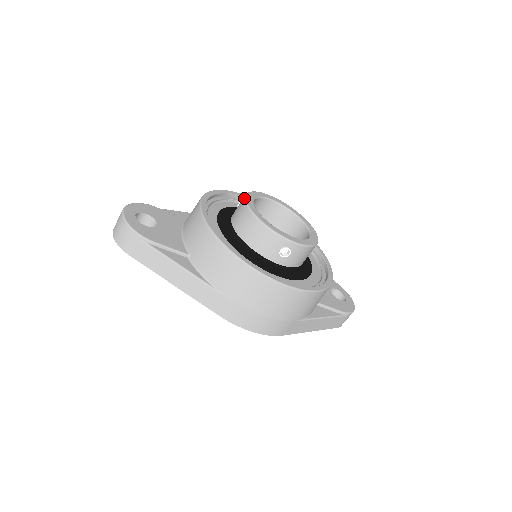
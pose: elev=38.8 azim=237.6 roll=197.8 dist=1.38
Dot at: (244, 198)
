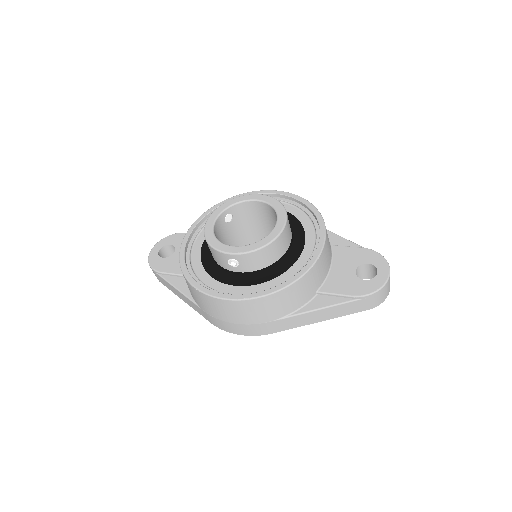
Dot at: (209, 216)
